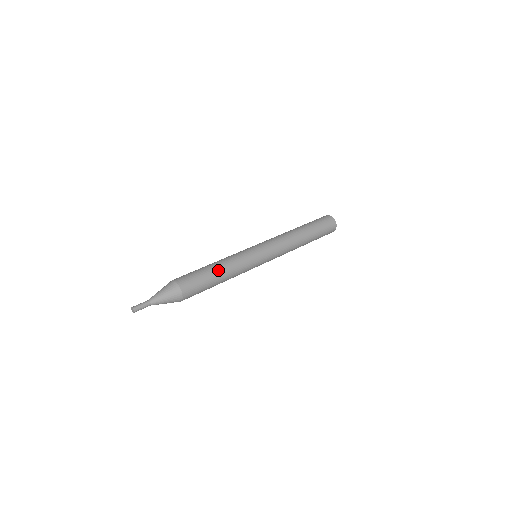
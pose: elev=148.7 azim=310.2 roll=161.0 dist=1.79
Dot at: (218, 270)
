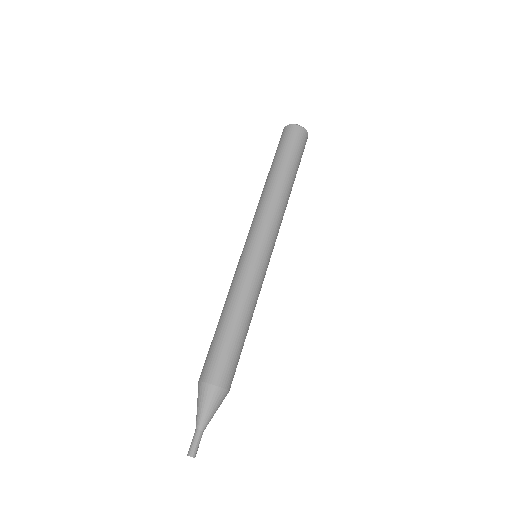
Dot at: (246, 327)
